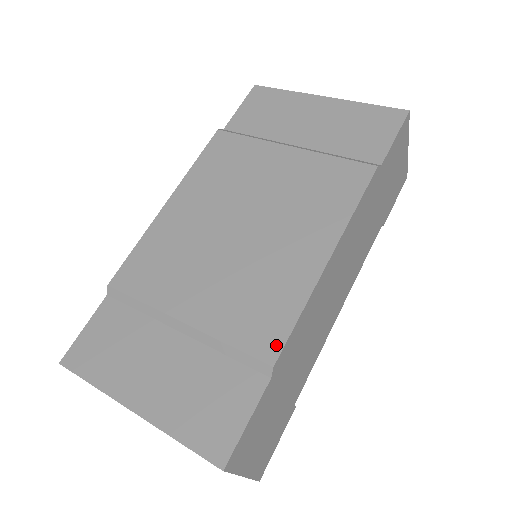
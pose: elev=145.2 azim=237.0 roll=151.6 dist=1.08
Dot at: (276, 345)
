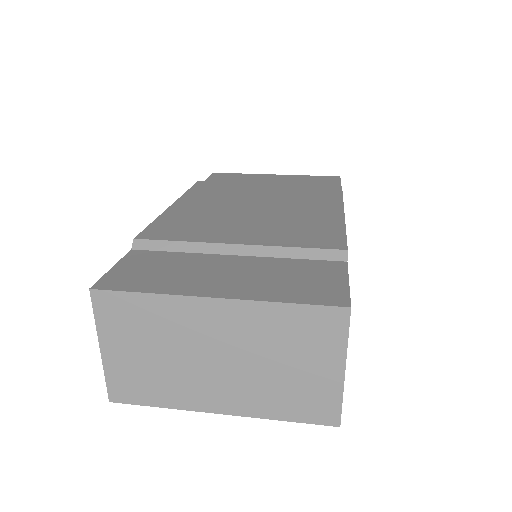
Dot at: (339, 242)
